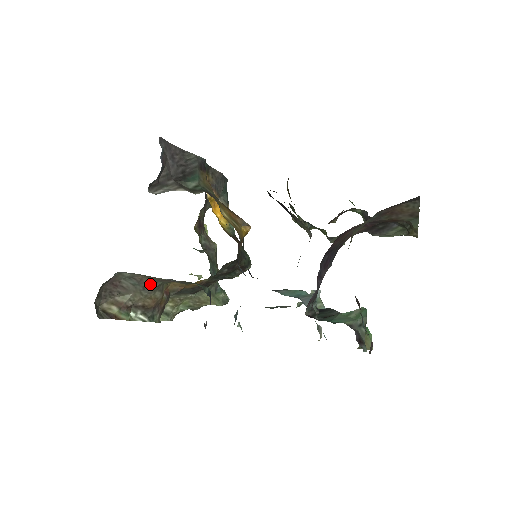
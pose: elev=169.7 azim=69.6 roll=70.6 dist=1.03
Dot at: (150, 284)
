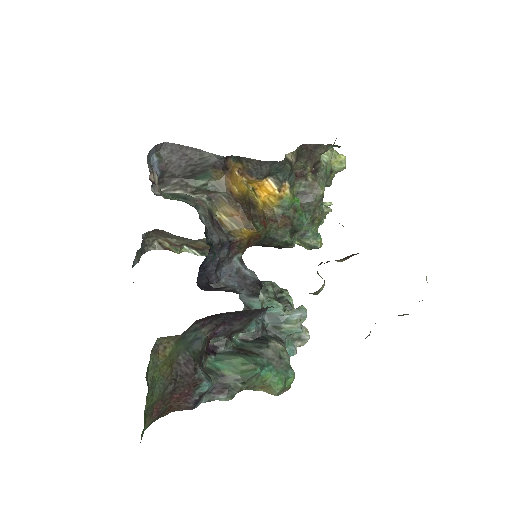
Dot at: (187, 238)
